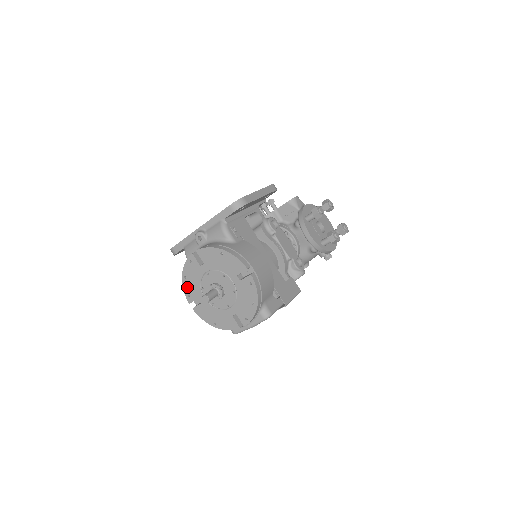
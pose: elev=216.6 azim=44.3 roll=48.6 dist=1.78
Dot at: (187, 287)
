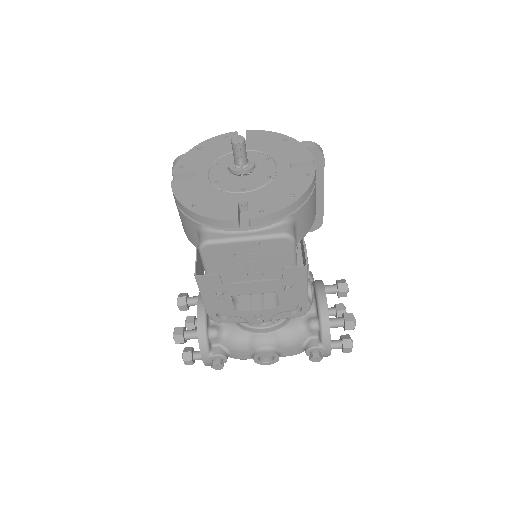
Dot at: (190, 157)
